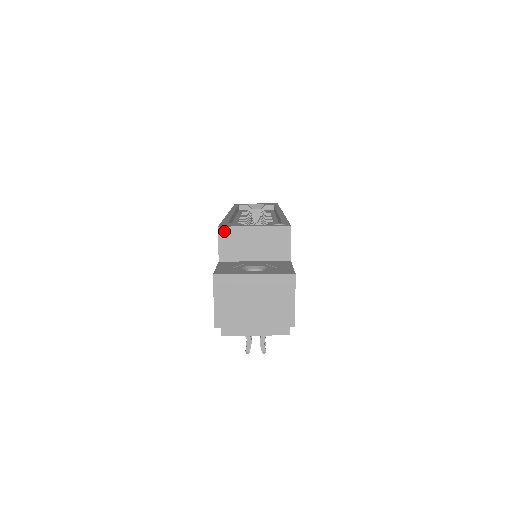
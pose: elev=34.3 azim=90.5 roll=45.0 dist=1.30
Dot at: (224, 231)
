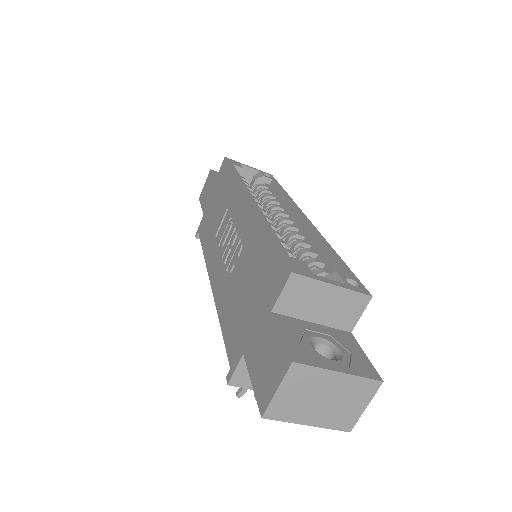
Dot at: (296, 279)
